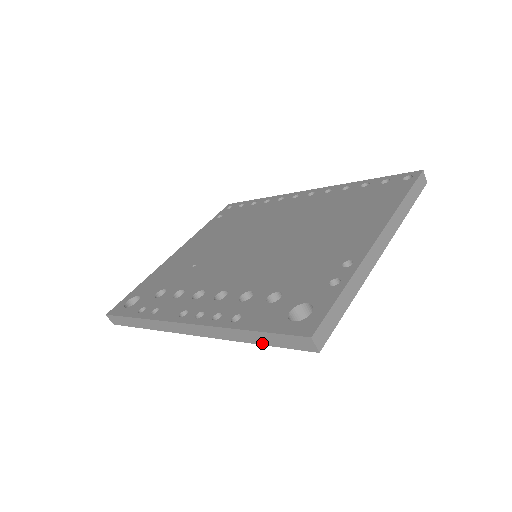
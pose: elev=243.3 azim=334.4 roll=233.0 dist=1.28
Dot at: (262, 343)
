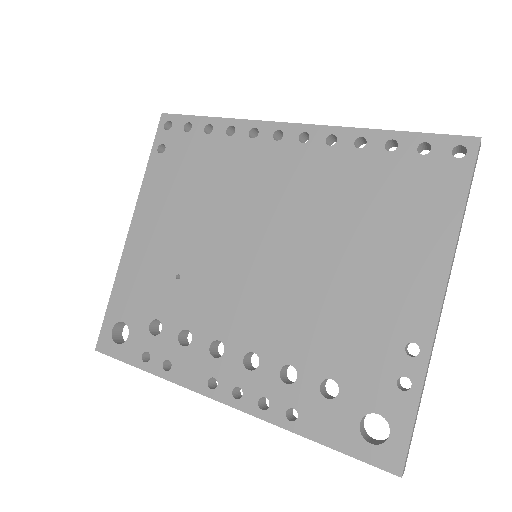
Dot at: occluded
